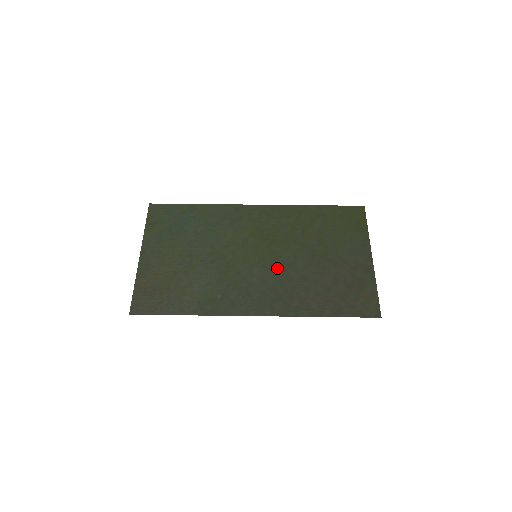
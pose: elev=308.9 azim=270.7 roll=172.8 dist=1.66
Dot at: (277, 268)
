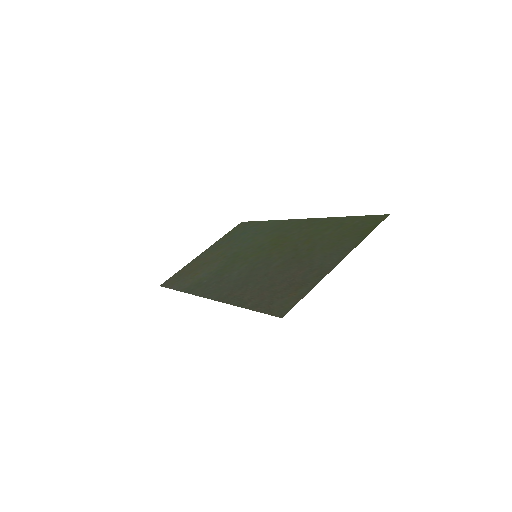
Dot at: (258, 265)
